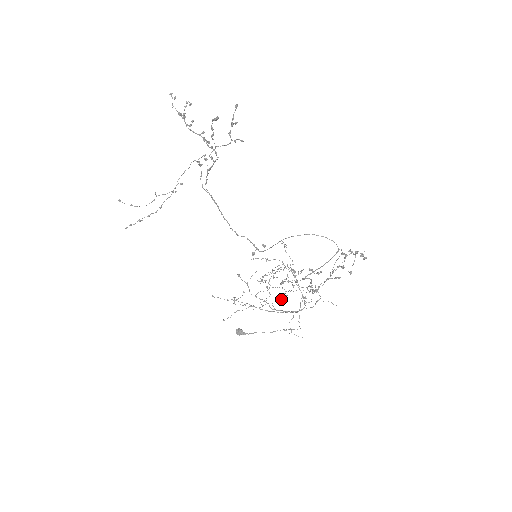
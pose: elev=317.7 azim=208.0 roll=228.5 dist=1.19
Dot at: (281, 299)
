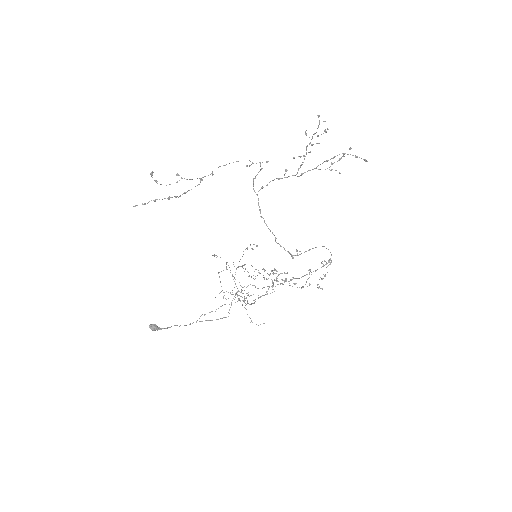
Dot at: occluded
